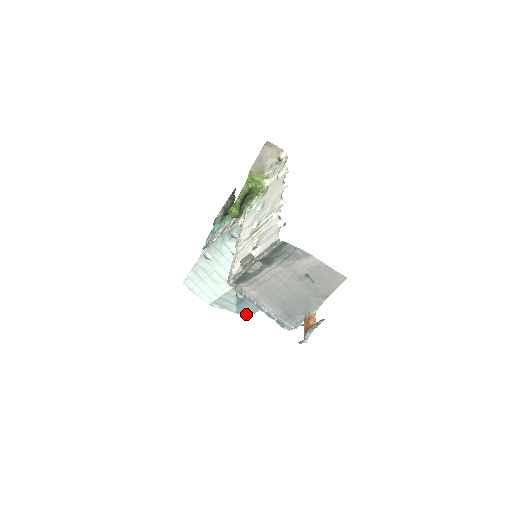
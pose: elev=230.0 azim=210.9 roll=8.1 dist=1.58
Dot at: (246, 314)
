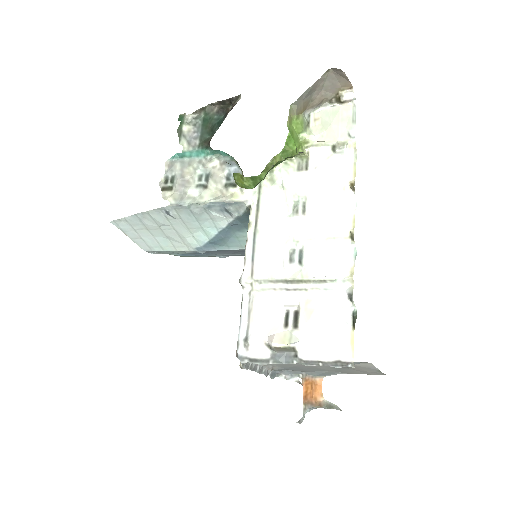
Dot at: (187, 256)
